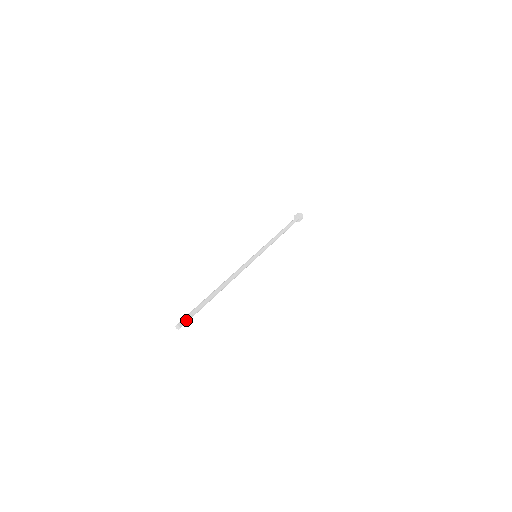
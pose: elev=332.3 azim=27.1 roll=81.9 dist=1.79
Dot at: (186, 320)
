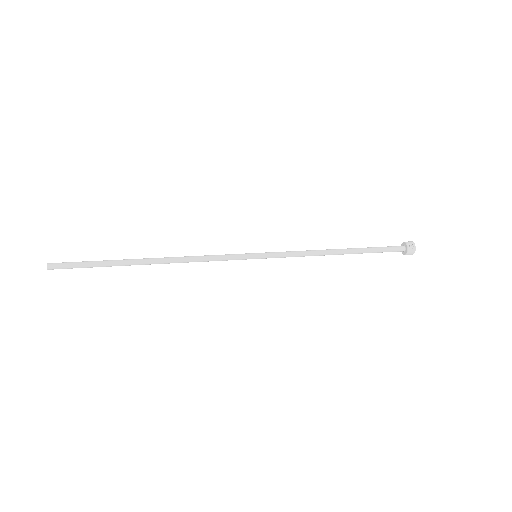
Dot at: (63, 263)
